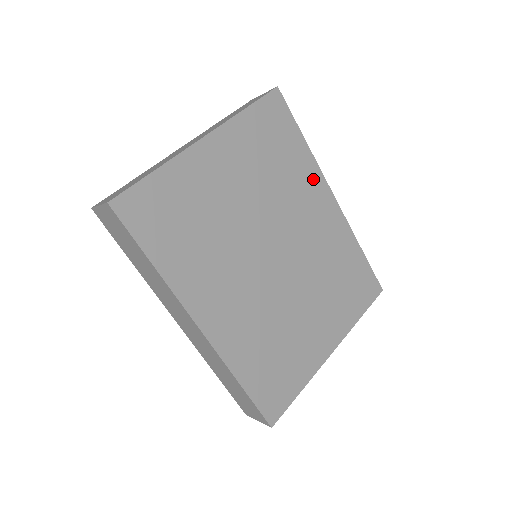
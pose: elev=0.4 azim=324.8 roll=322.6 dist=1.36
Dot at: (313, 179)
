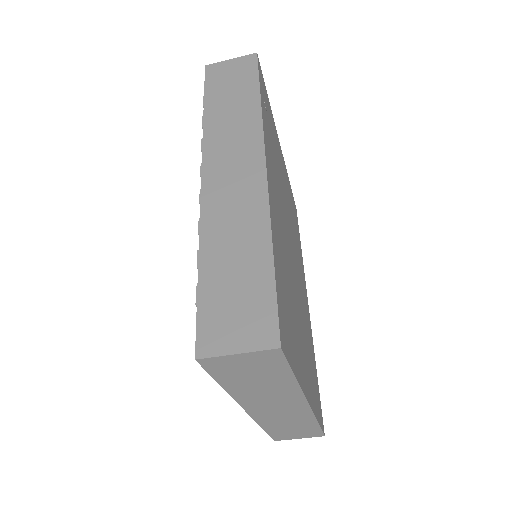
Dot at: (303, 271)
